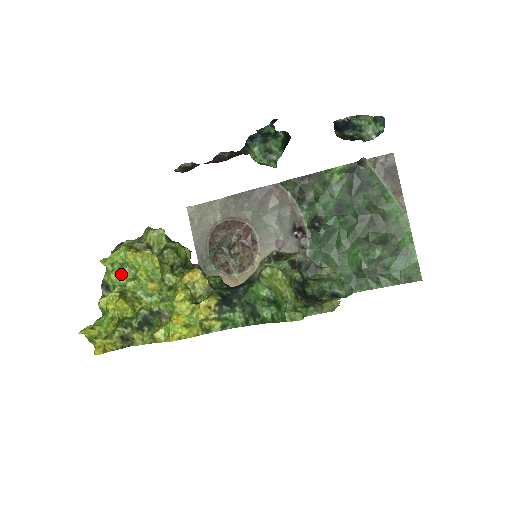
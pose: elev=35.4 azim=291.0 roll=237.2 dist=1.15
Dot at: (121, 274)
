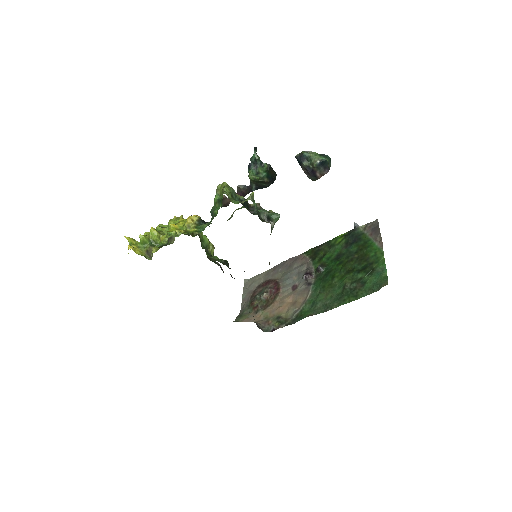
Dot at: occluded
